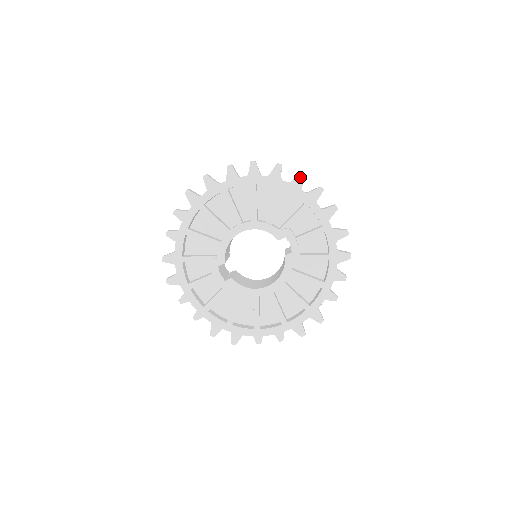
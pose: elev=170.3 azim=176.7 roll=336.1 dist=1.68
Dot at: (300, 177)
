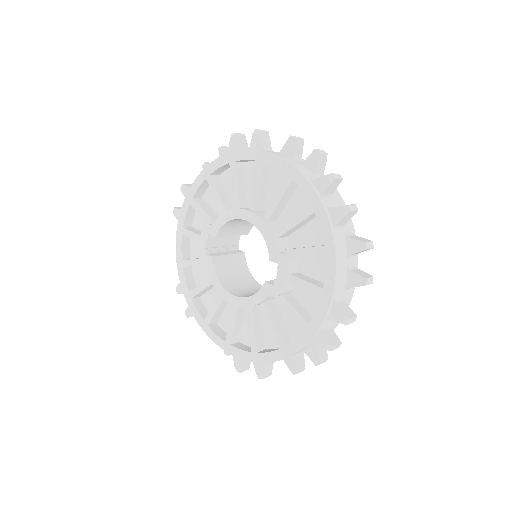
Dot at: (343, 211)
